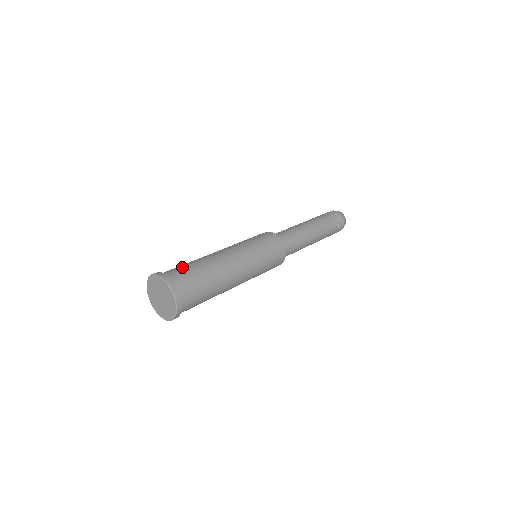
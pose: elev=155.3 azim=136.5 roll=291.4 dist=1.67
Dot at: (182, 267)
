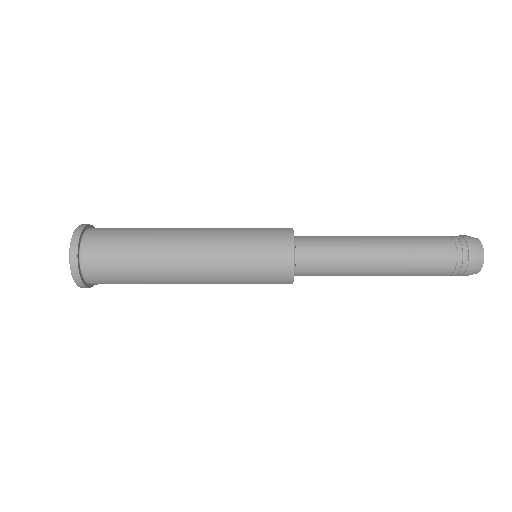
Dot at: occluded
